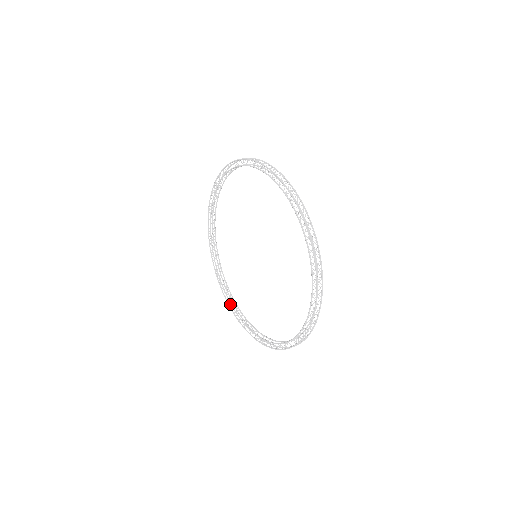
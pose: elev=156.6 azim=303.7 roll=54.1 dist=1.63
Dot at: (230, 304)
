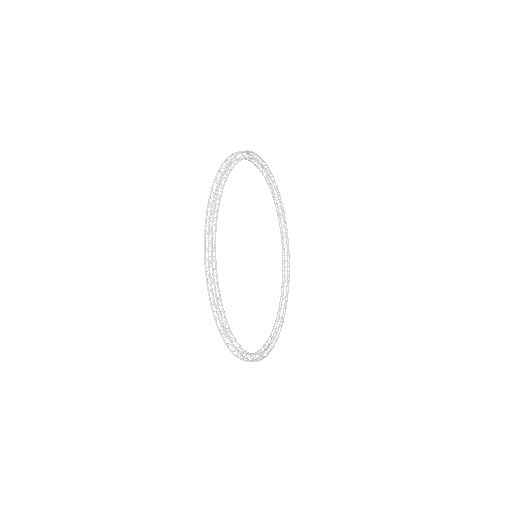
Dot at: (286, 261)
